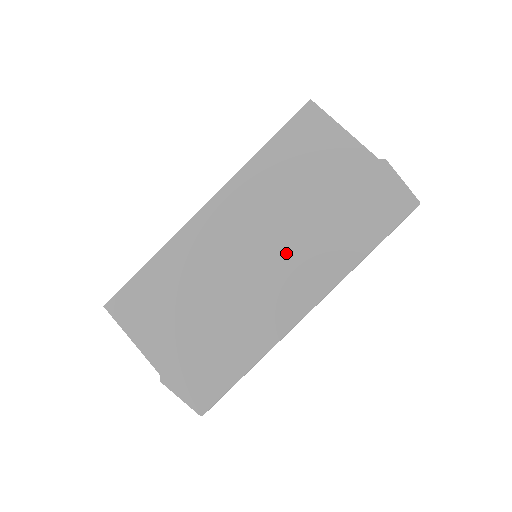
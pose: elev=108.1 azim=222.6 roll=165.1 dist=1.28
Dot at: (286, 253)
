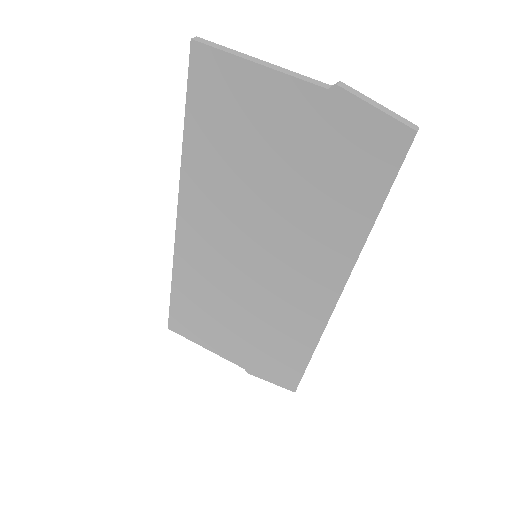
Dot at: (282, 248)
